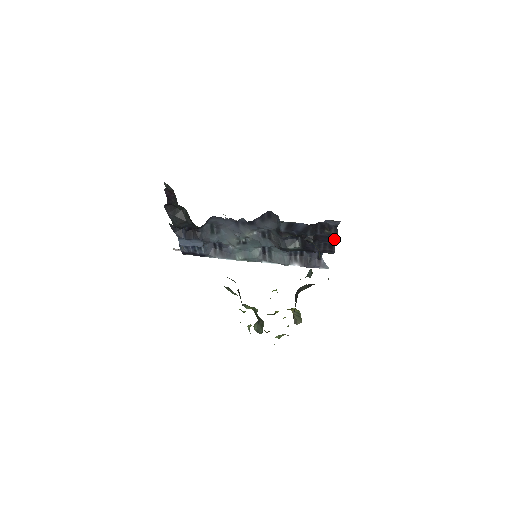
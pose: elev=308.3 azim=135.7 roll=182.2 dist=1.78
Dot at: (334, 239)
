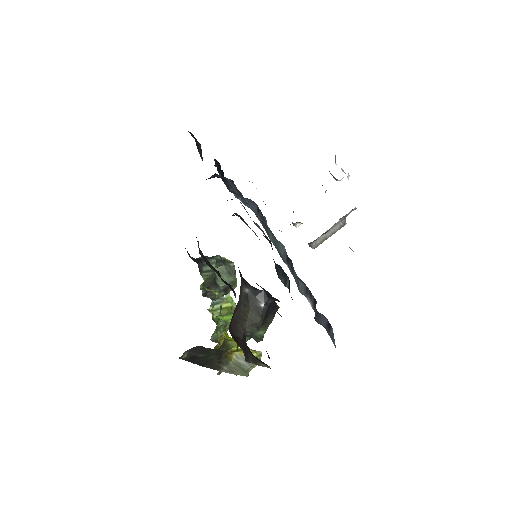
Dot at: occluded
